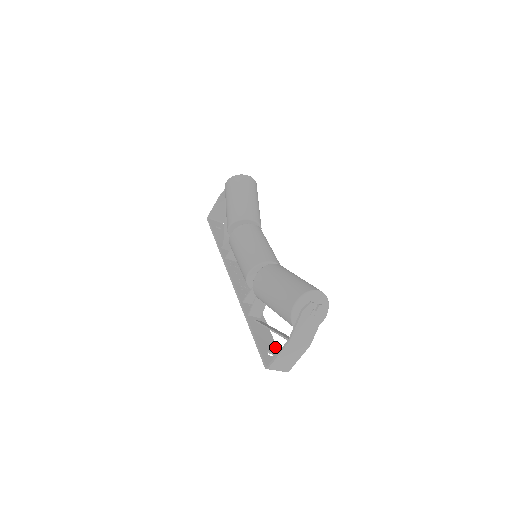
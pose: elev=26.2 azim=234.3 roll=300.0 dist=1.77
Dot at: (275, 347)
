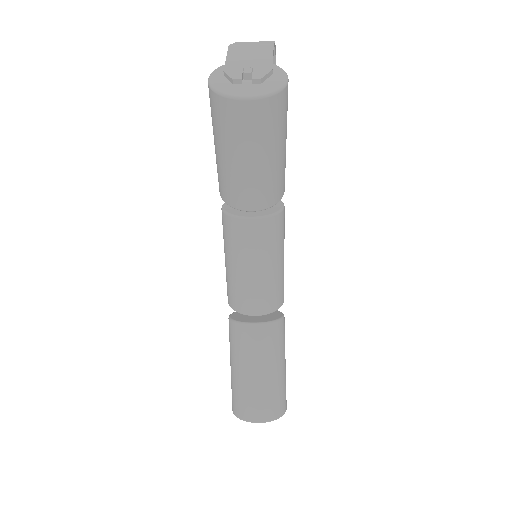
Dot at: occluded
